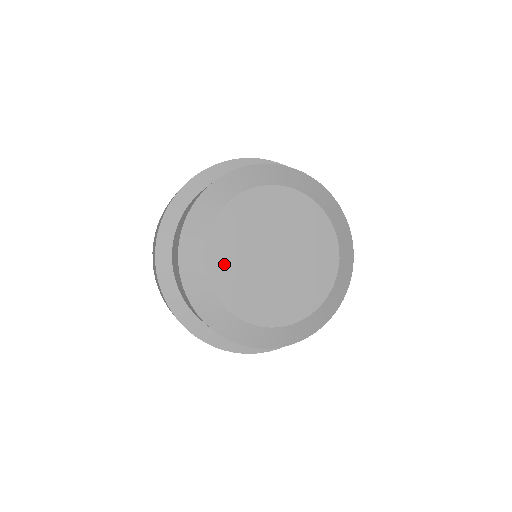
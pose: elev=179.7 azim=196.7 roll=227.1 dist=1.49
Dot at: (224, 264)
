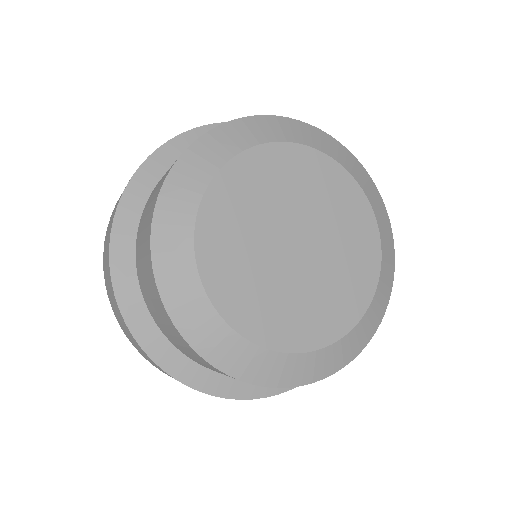
Dot at: (237, 194)
